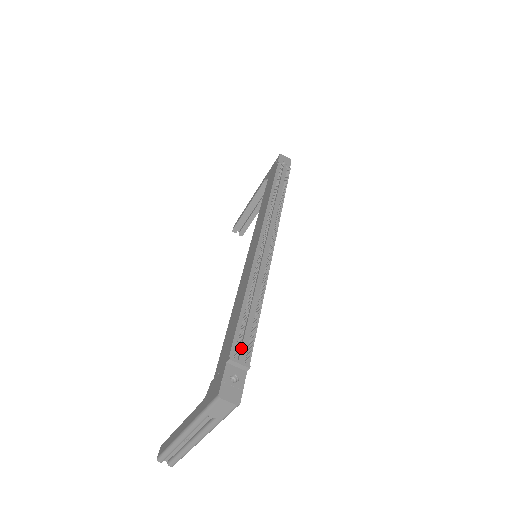
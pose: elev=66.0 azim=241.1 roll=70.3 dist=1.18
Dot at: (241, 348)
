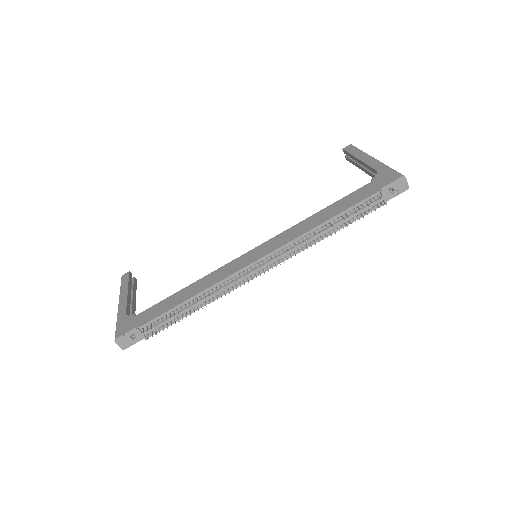
Dot at: (151, 328)
